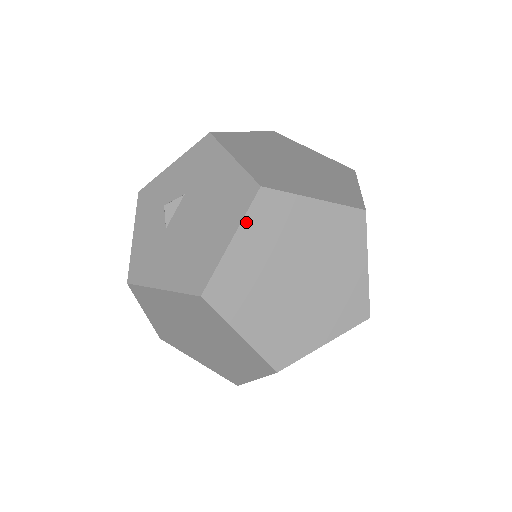
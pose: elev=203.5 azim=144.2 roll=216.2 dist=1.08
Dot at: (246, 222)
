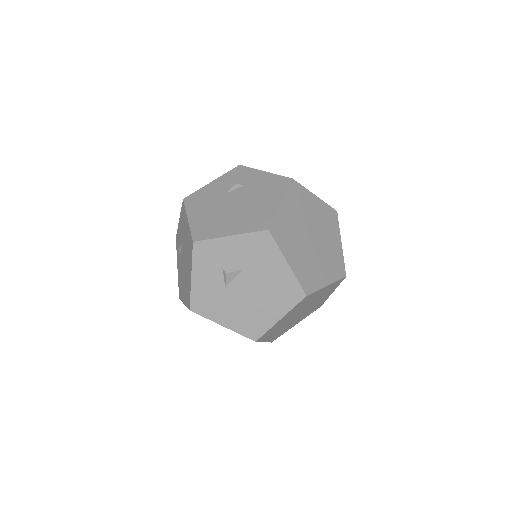
Dot at: (291, 310)
